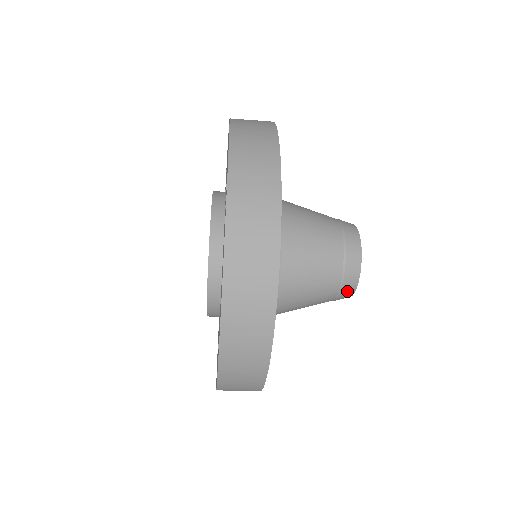
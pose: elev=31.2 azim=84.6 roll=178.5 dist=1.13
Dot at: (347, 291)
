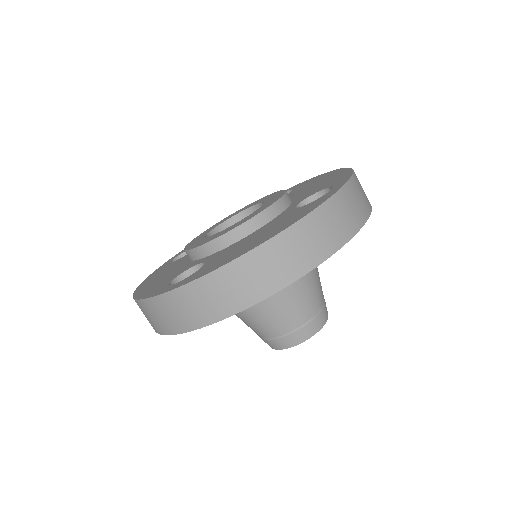
Dot at: (284, 342)
